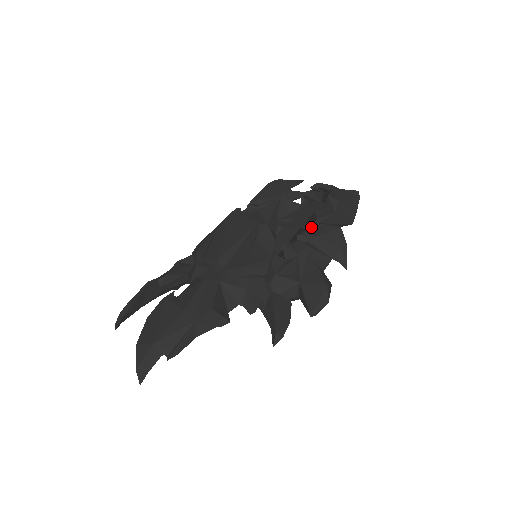
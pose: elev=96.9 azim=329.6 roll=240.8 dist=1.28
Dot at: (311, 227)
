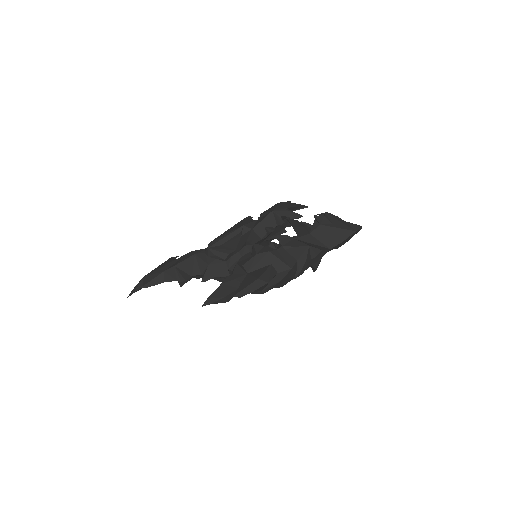
Dot at: (283, 239)
